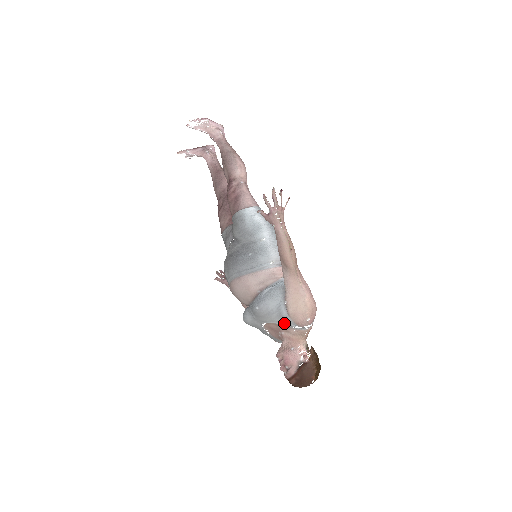
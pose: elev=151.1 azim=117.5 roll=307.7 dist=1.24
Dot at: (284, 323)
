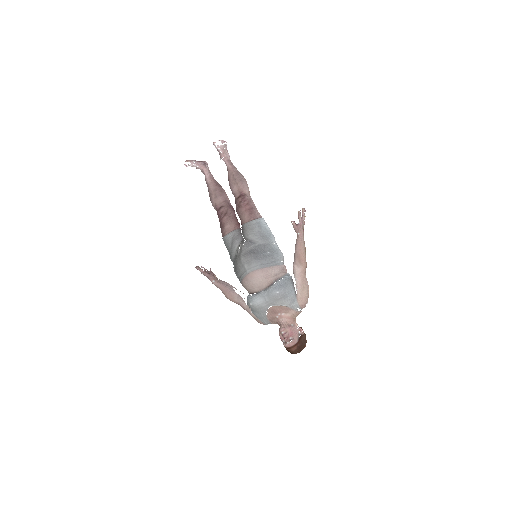
Dot at: (291, 305)
